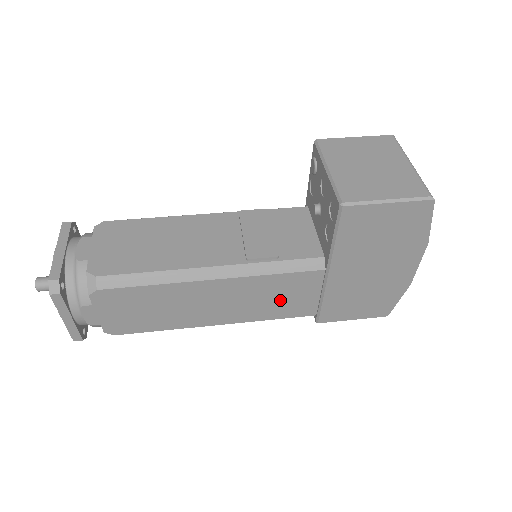
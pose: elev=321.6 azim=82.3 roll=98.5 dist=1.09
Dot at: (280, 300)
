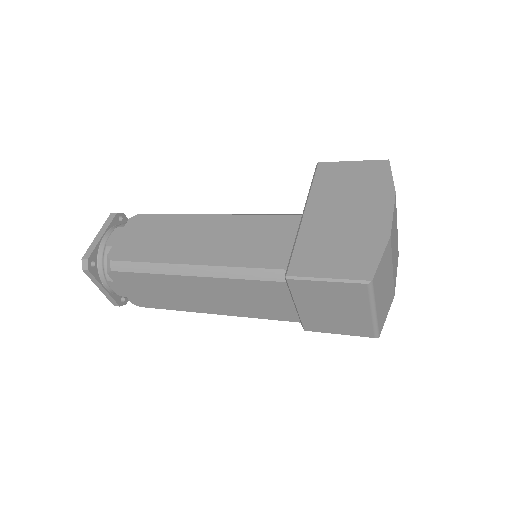
Dot at: (256, 243)
